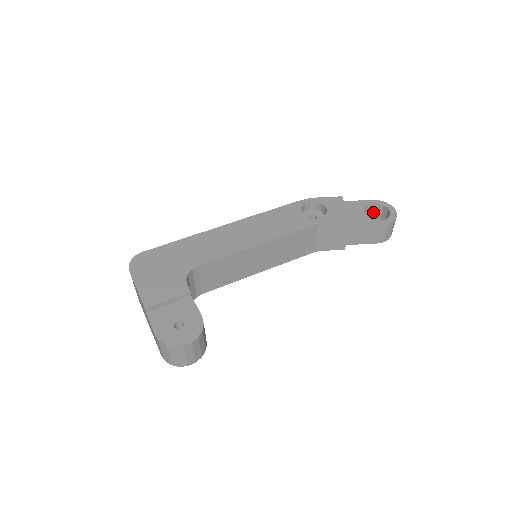
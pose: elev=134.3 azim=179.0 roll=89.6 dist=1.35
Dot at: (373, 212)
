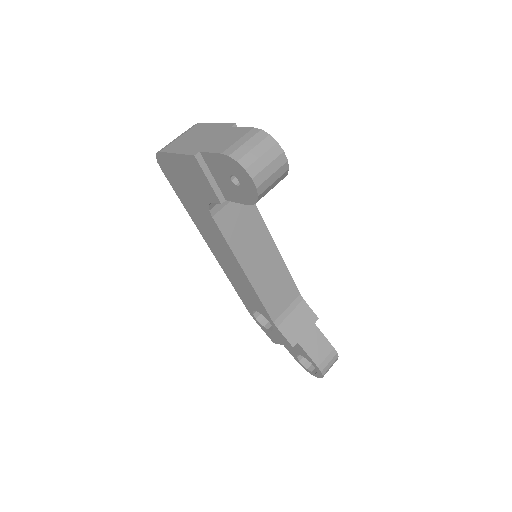
Dot at: occluded
